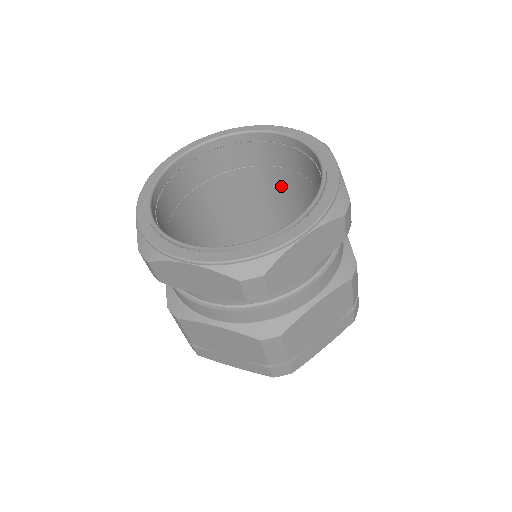
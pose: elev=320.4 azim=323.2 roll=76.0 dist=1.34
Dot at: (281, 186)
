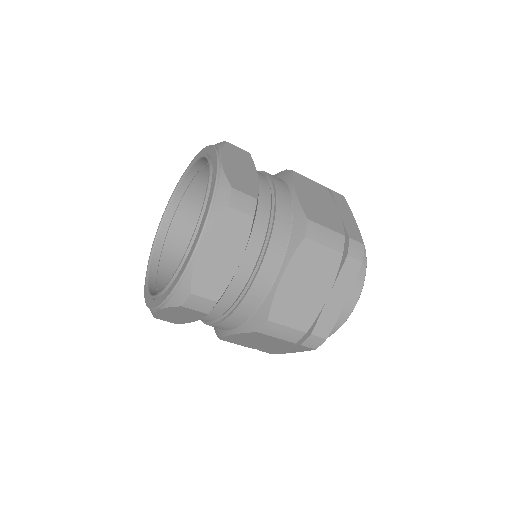
Dot at: occluded
